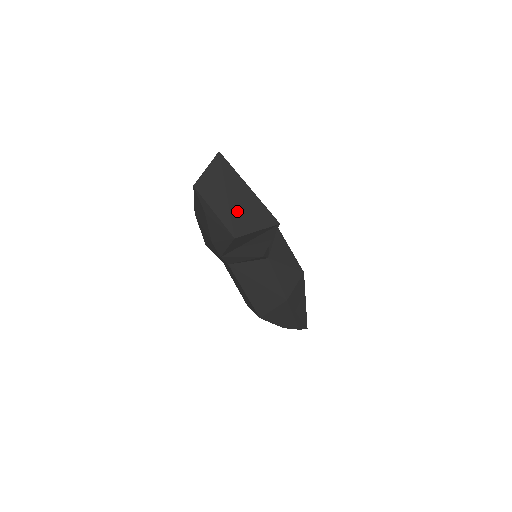
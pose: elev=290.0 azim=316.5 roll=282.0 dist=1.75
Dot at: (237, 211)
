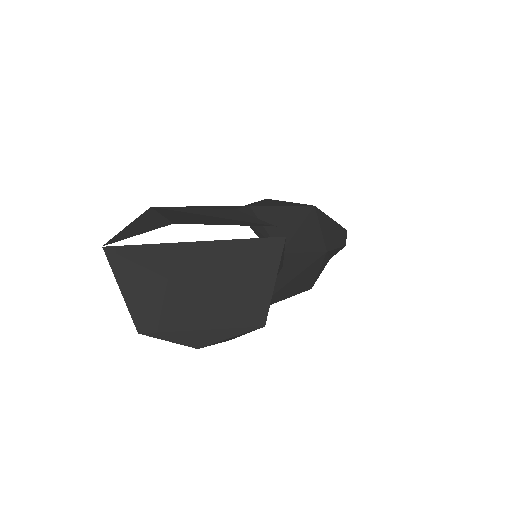
Dot at: (226, 292)
